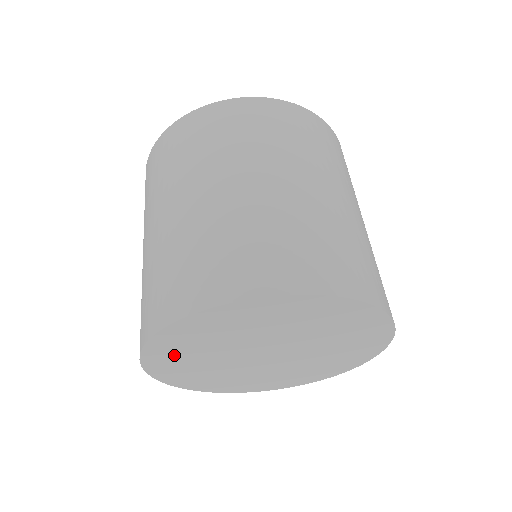
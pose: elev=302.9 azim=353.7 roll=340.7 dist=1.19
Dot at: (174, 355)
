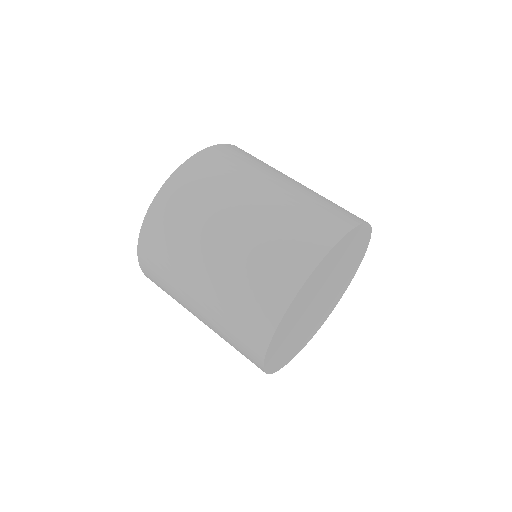
Dot at: (279, 348)
